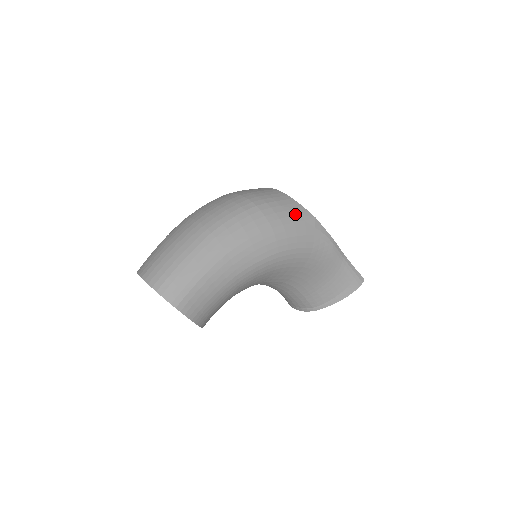
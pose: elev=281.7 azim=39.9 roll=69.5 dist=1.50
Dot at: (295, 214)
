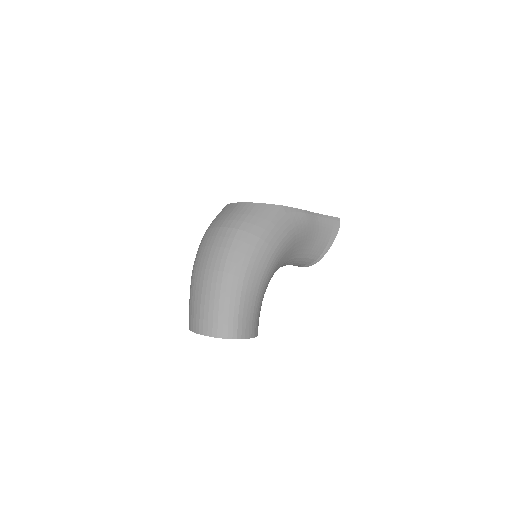
Dot at: (267, 214)
